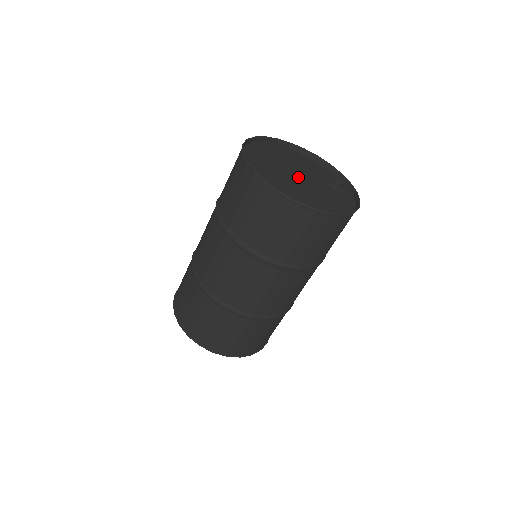
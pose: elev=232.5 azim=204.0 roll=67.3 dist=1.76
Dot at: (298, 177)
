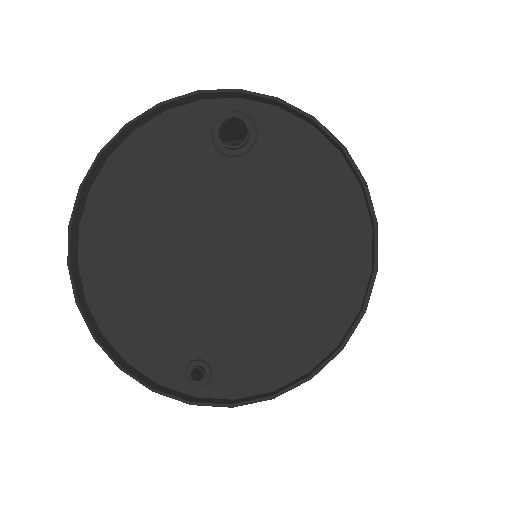
Dot at: (216, 252)
